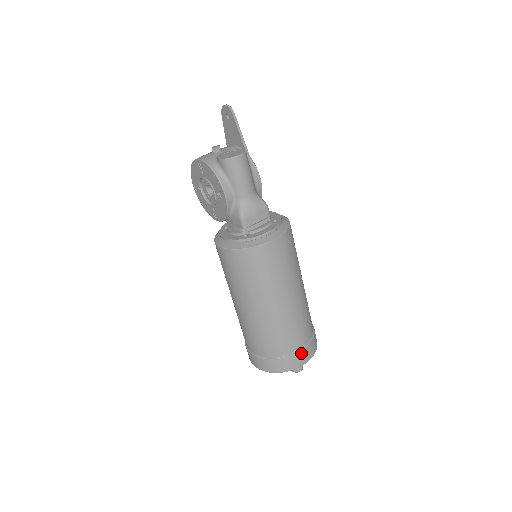
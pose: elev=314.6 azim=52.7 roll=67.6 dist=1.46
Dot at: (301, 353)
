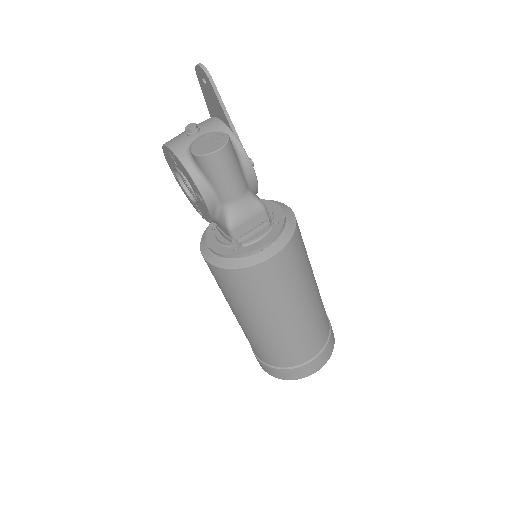
Dot at: (313, 362)
